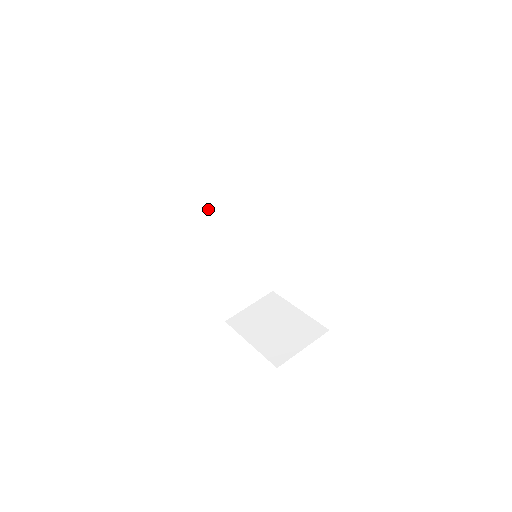
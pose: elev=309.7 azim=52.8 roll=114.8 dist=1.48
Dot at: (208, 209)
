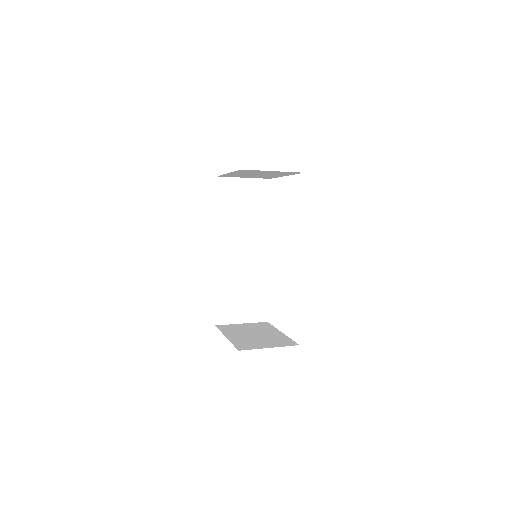
Dot at: (234, 217)
